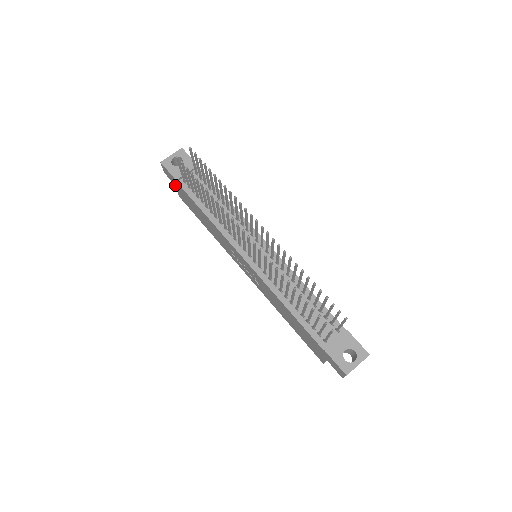
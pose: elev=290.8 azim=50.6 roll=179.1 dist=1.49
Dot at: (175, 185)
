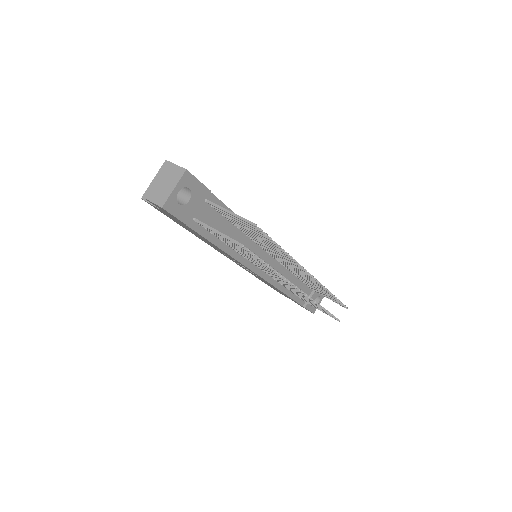
Dot at: (163, 211)
